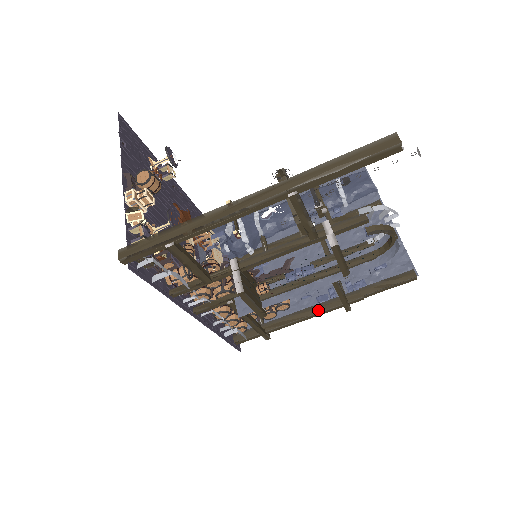
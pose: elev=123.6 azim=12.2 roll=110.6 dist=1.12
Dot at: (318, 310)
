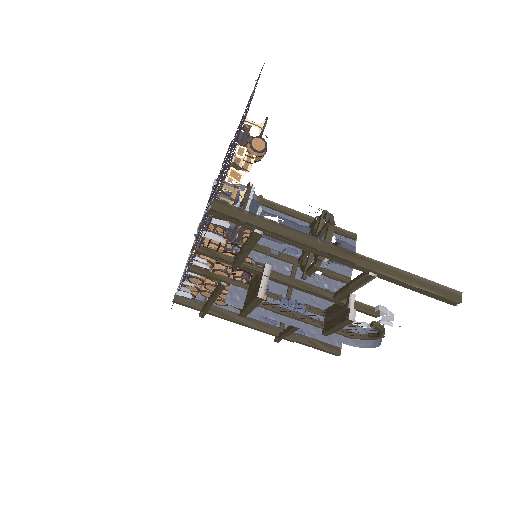
Dot at: (258, 326)
